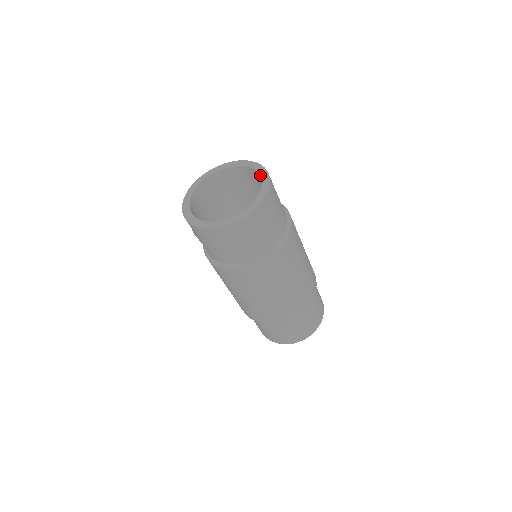
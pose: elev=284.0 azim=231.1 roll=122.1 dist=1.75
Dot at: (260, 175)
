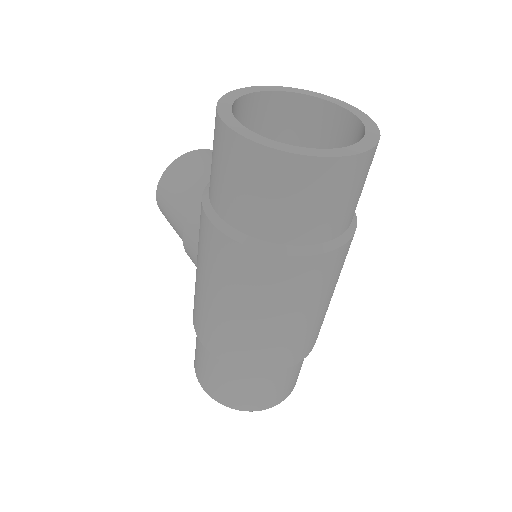
Dot at: (360, 118)
